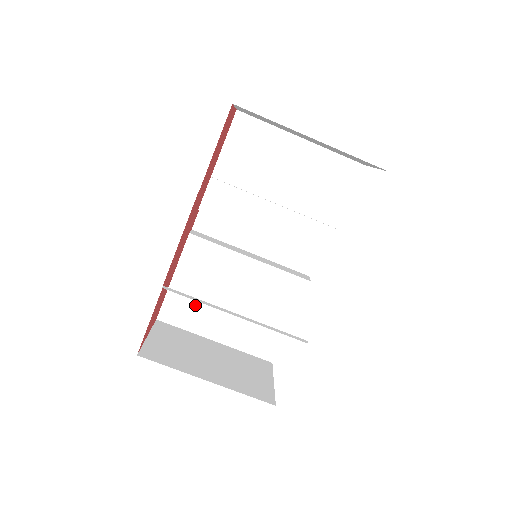
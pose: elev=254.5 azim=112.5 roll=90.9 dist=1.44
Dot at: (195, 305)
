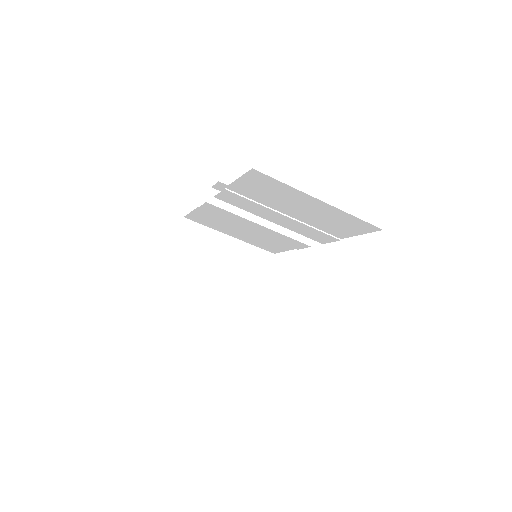
Dot at: (214, 223)
